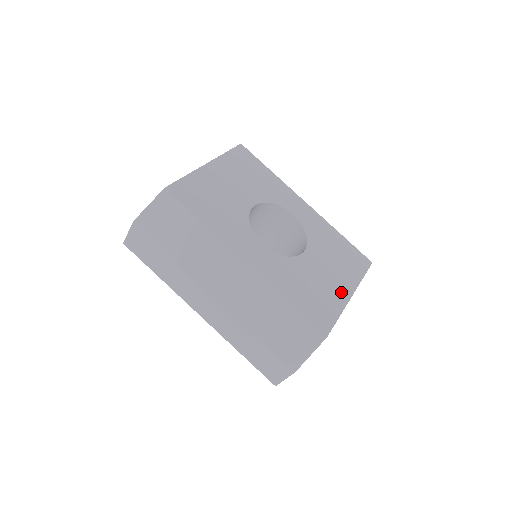
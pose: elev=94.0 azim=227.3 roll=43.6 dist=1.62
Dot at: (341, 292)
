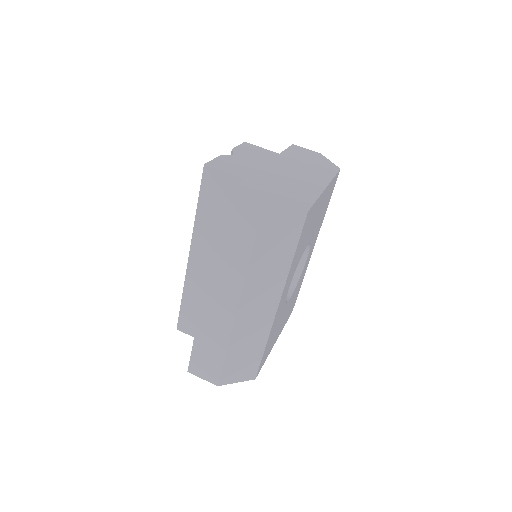
Dot at: (276, 338)
